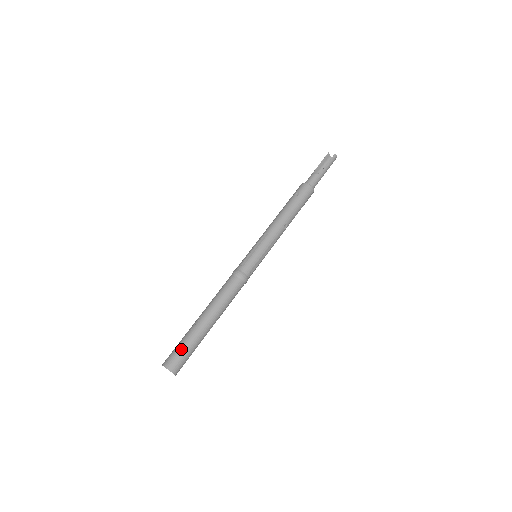
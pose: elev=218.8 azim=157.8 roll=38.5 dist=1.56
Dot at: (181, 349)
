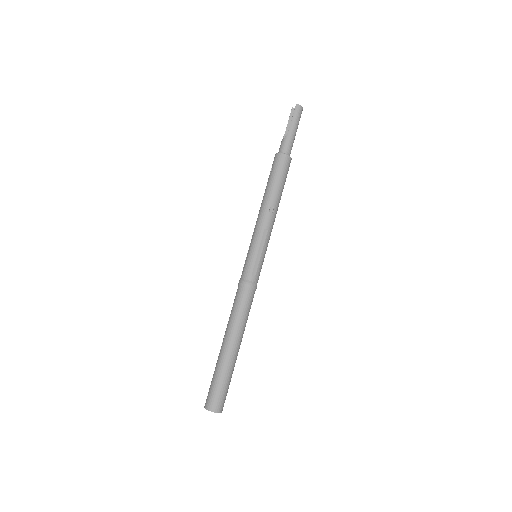
Dot at: (212, 384)
